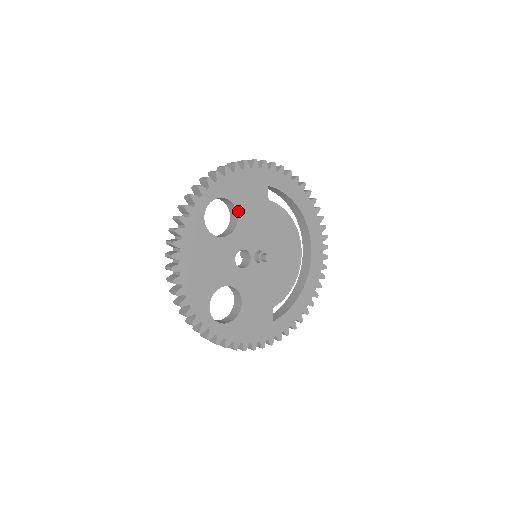
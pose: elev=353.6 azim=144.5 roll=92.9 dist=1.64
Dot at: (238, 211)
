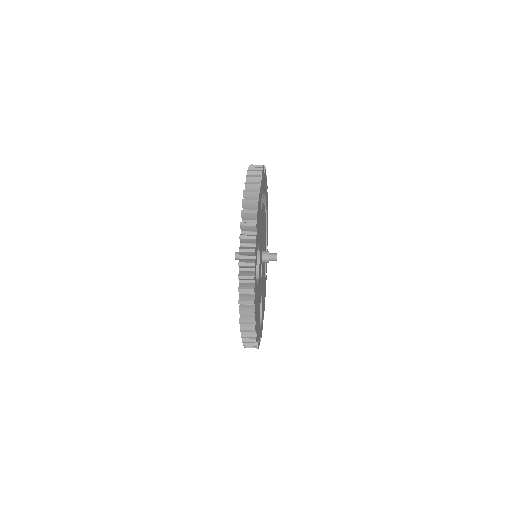
Dot at: (259, 246)
